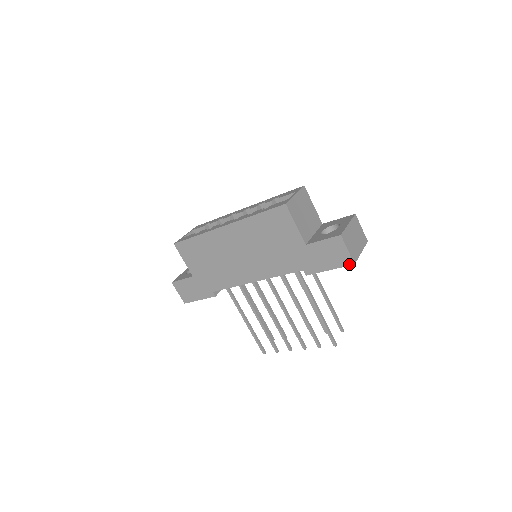
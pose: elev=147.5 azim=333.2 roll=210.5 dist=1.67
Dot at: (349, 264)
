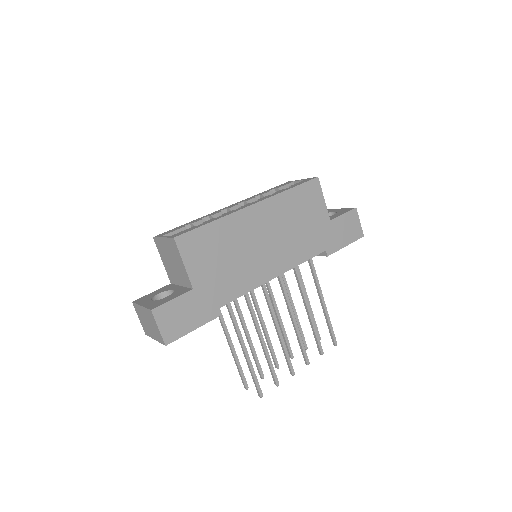
Dot at: (360, 237)
